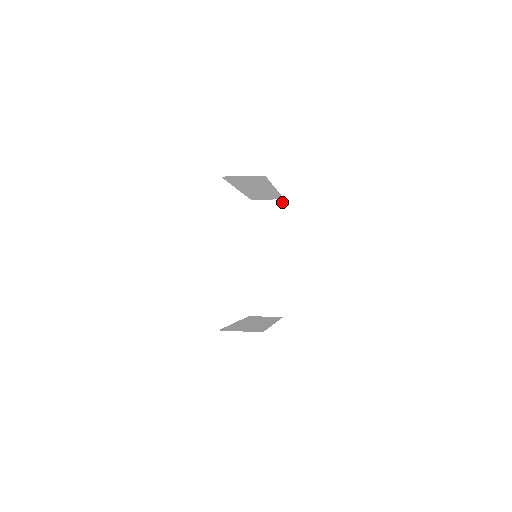
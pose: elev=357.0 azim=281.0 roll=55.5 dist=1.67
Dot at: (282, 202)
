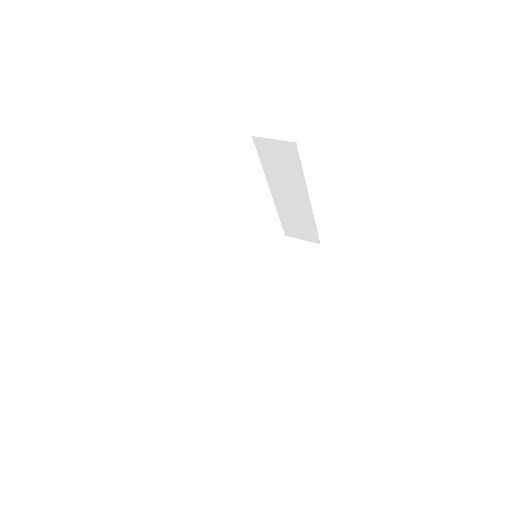
Dot at: (317, 246)
